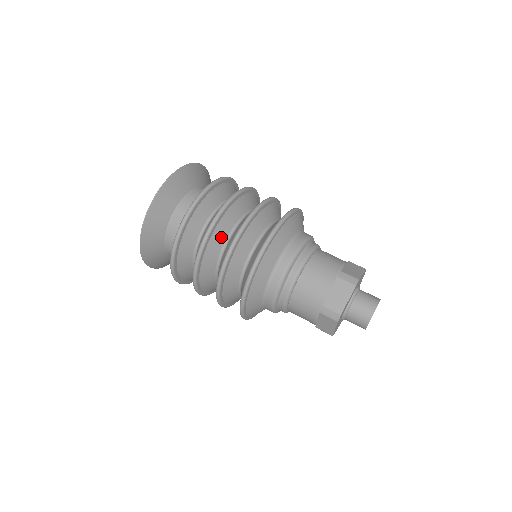
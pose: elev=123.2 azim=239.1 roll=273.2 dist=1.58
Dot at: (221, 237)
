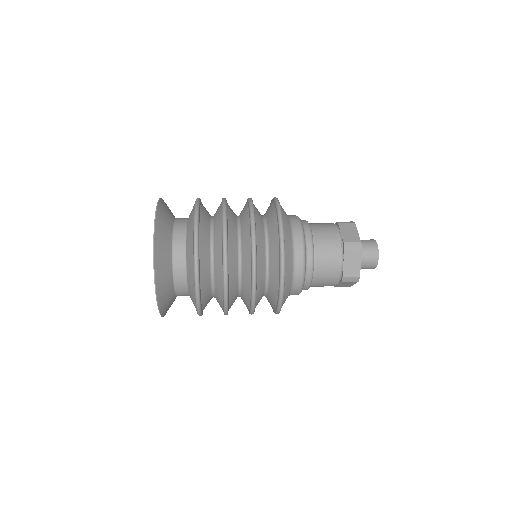
Dot at: occluded
